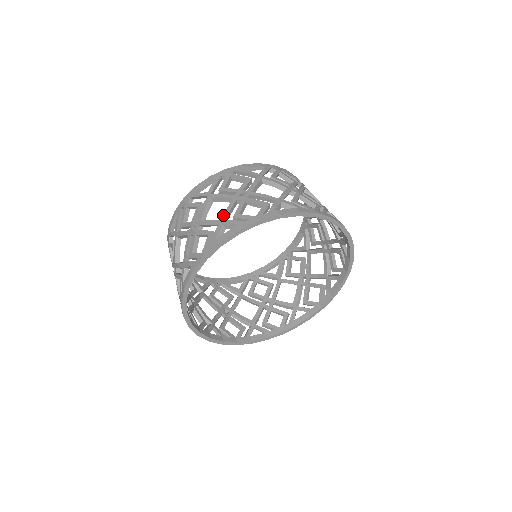
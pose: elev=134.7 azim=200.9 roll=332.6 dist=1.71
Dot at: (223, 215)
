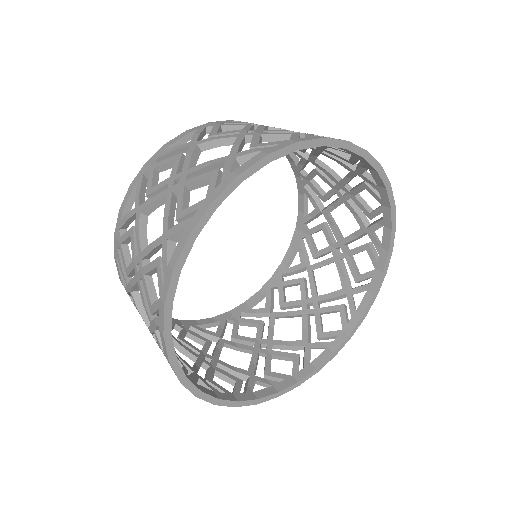
Dot at: occluded
